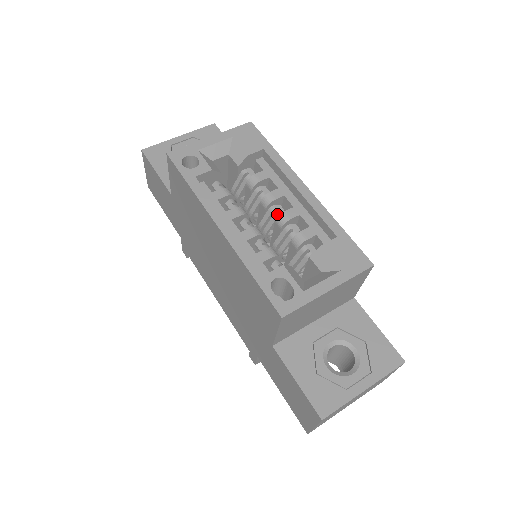
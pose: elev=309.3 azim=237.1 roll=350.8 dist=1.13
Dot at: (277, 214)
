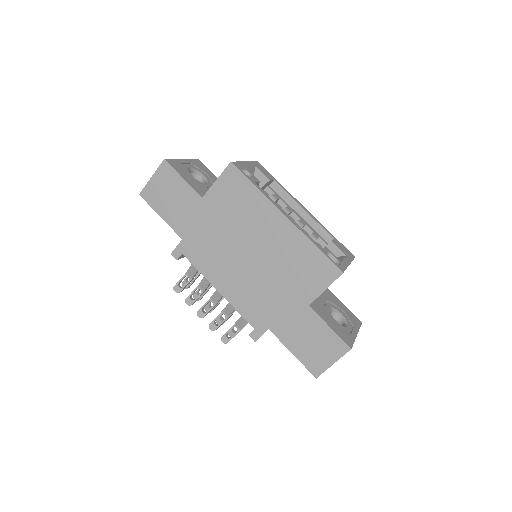
Dot at: occluded
